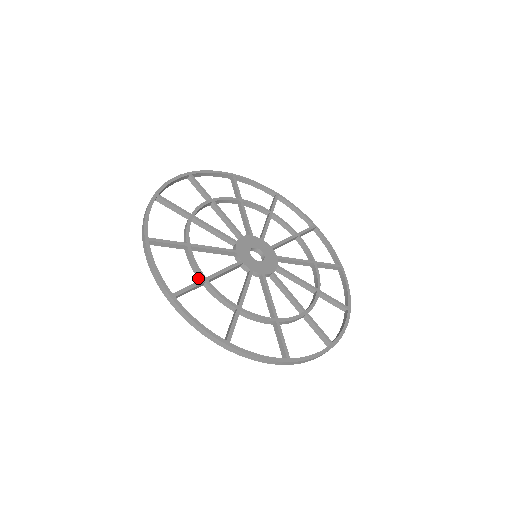
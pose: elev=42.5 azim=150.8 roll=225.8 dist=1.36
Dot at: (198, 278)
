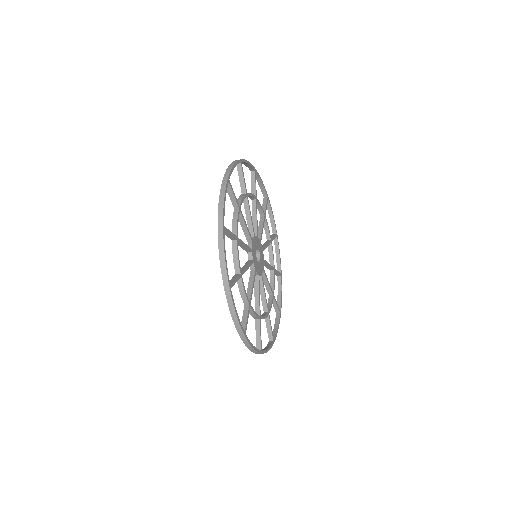
Dot at: (235, 270)
